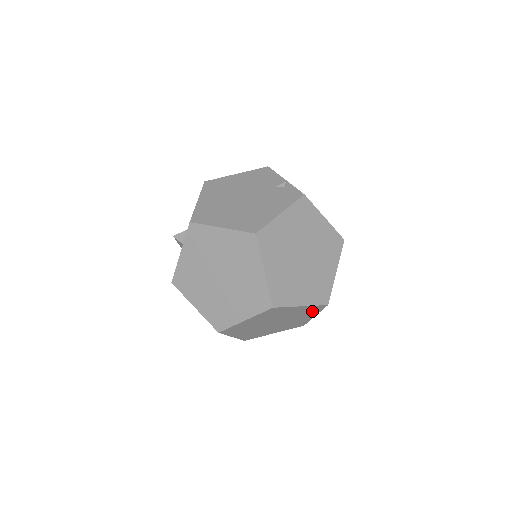
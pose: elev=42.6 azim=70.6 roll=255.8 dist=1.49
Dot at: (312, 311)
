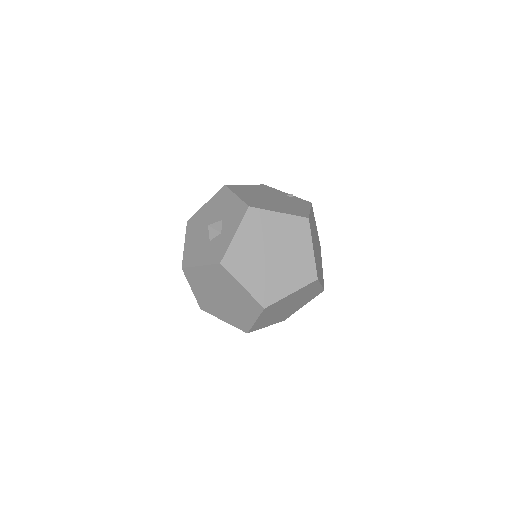
Dot at: (312, 297)
